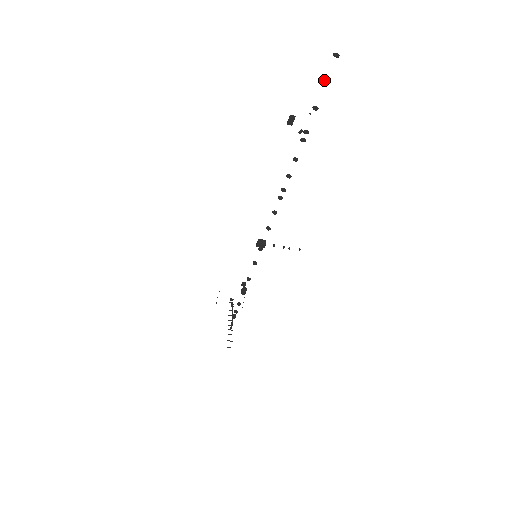
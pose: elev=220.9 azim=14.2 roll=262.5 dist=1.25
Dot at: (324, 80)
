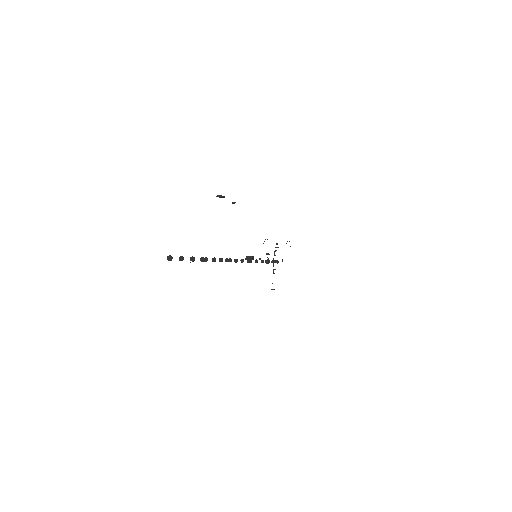
Dot at: (179, 258)
